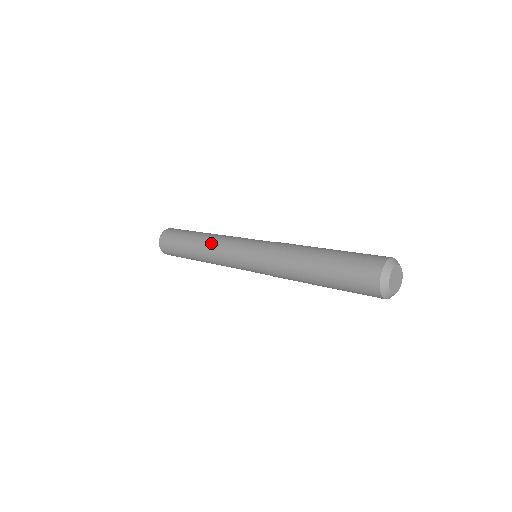
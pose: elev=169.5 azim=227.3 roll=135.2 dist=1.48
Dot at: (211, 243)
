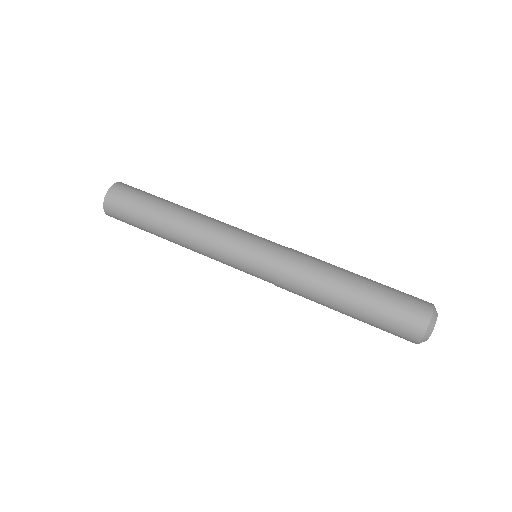
Dot at: (194, 237)
